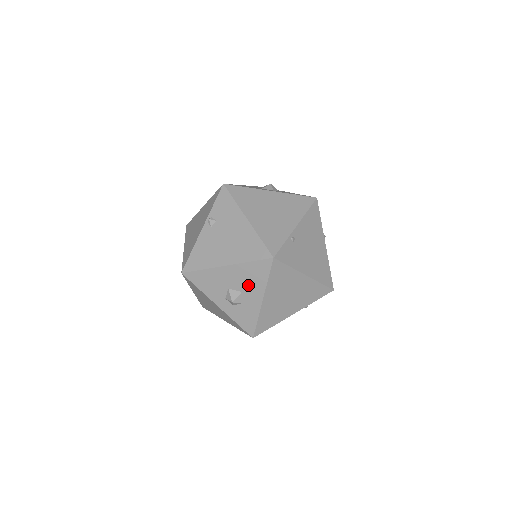
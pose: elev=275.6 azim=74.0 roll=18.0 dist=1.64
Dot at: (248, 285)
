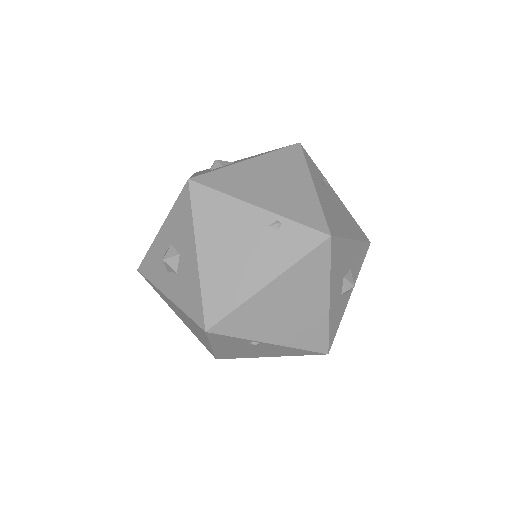
Dot at: (248, 158)
